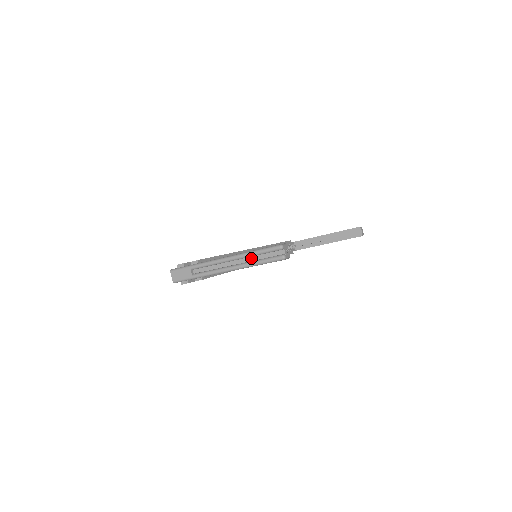
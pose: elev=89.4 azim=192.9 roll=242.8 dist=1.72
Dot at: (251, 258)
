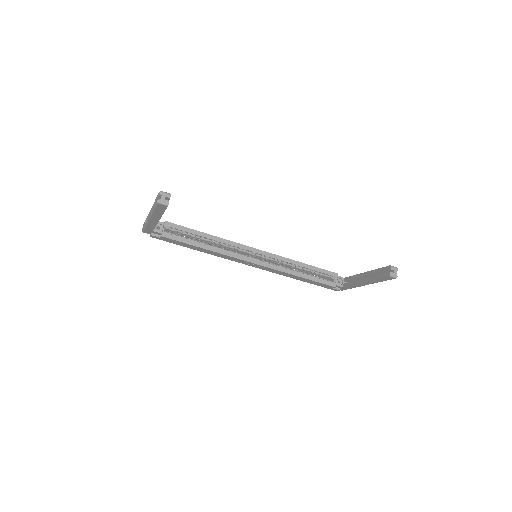
Dot at: occluded
